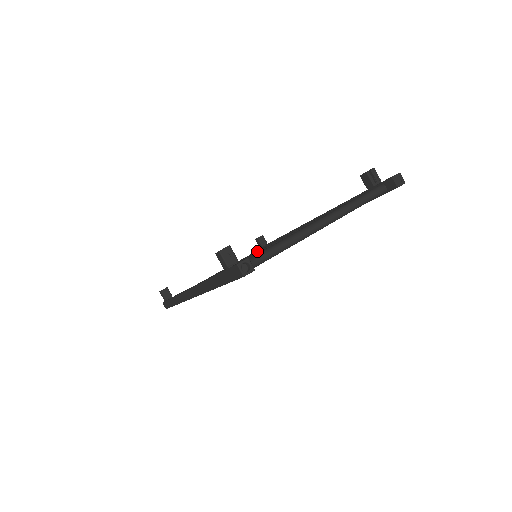
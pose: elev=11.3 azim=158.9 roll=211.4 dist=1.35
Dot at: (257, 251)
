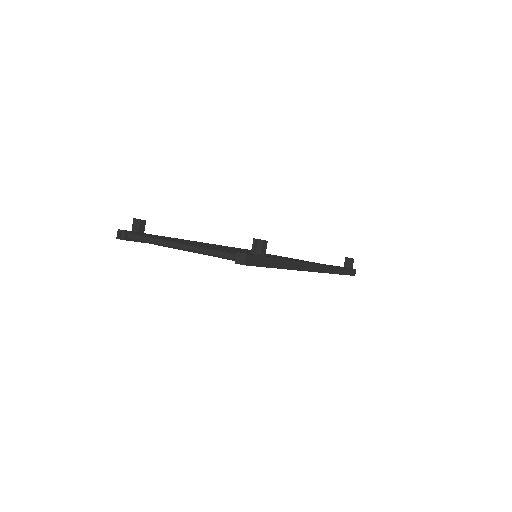
Dot at: occluded
